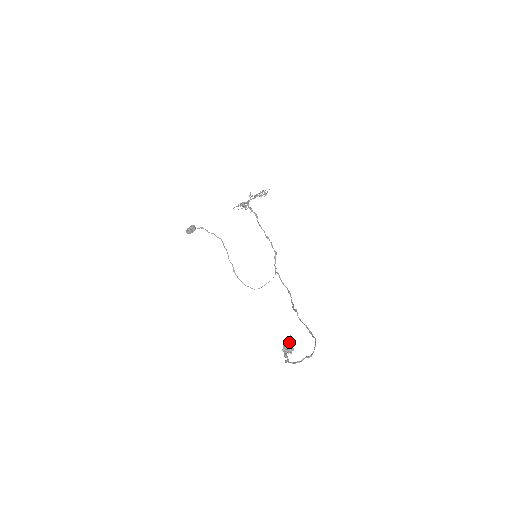
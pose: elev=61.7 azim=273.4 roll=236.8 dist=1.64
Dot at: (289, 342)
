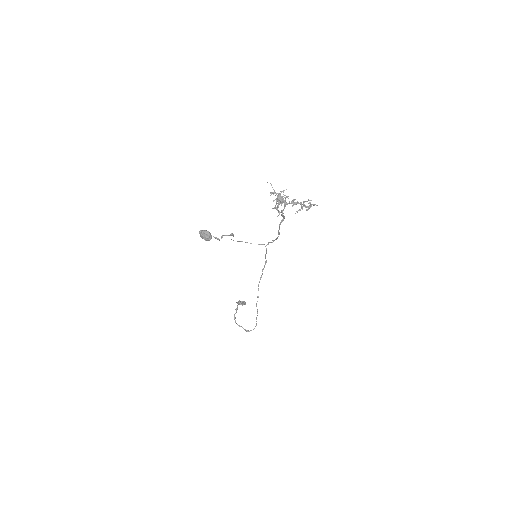
Dot at: occluded
